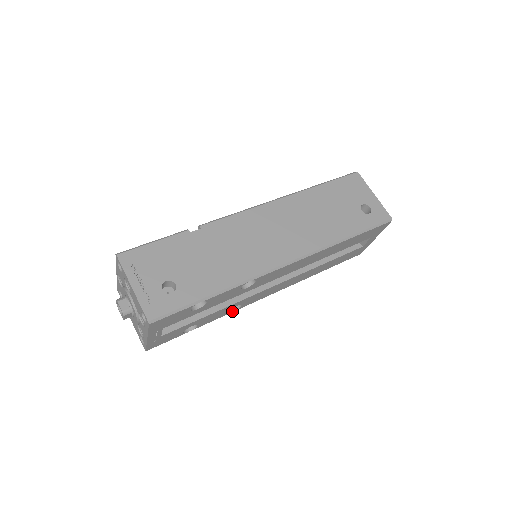
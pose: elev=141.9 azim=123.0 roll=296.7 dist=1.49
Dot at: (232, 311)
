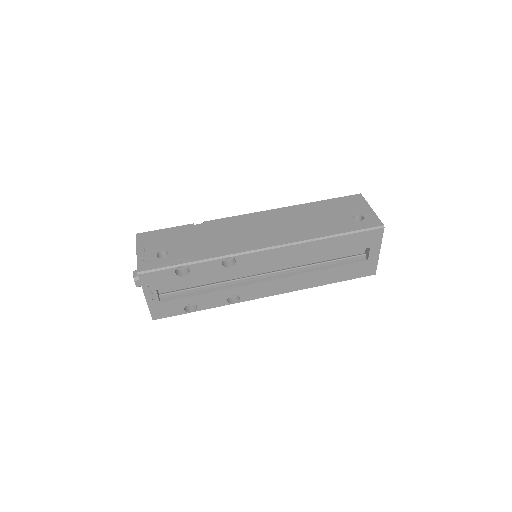
Dot at: (233, 303)
